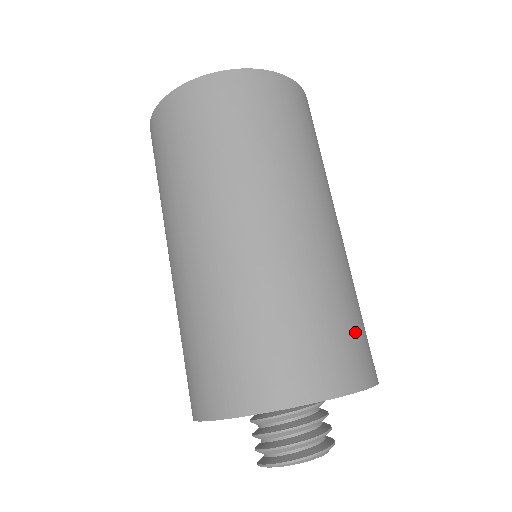
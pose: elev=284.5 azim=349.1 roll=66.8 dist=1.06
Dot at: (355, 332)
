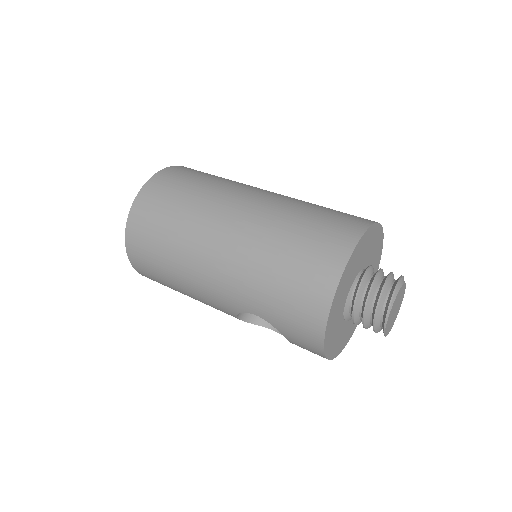
Dot at: occluded
